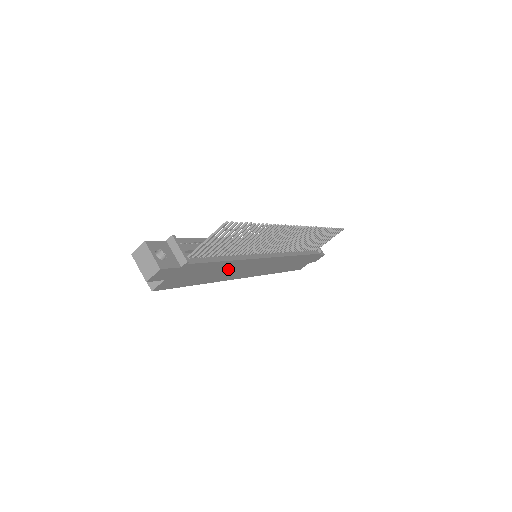
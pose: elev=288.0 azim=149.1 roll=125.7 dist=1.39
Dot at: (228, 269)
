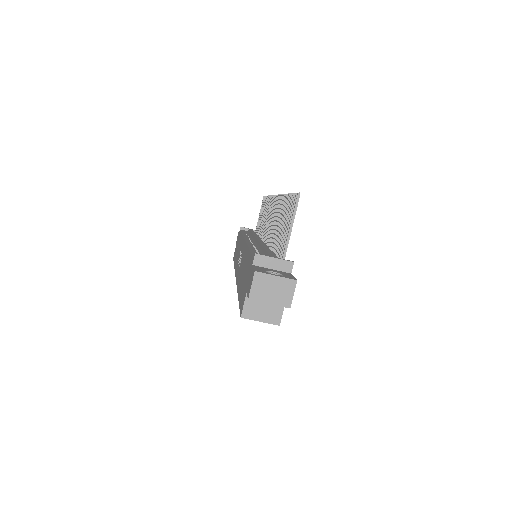
Dot at: occluded
